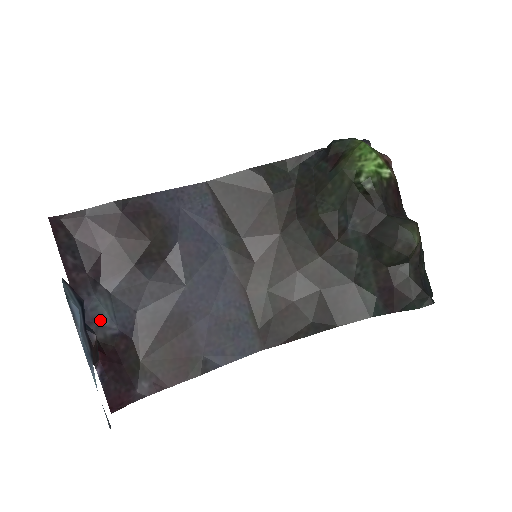
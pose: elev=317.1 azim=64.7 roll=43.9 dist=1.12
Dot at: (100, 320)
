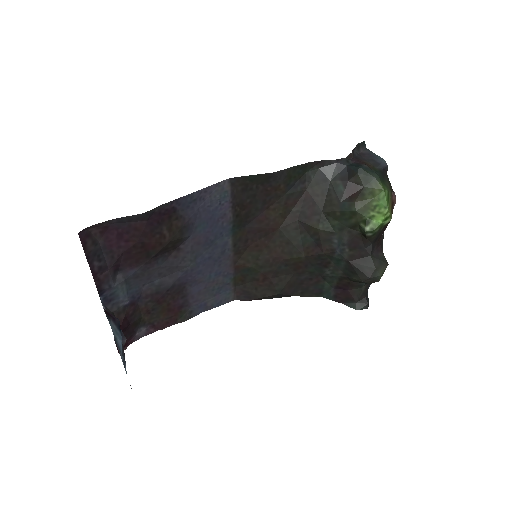
Dot at: (116, 299)
